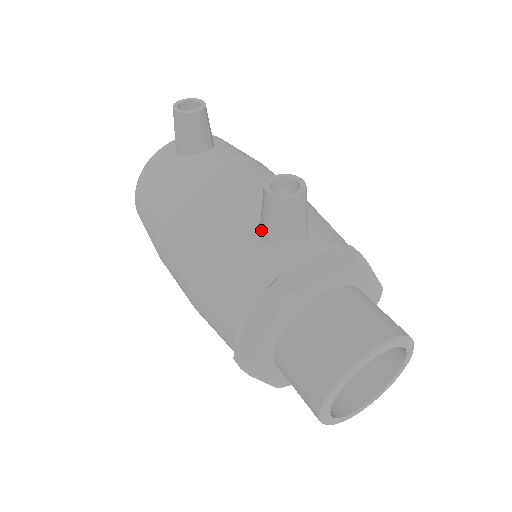
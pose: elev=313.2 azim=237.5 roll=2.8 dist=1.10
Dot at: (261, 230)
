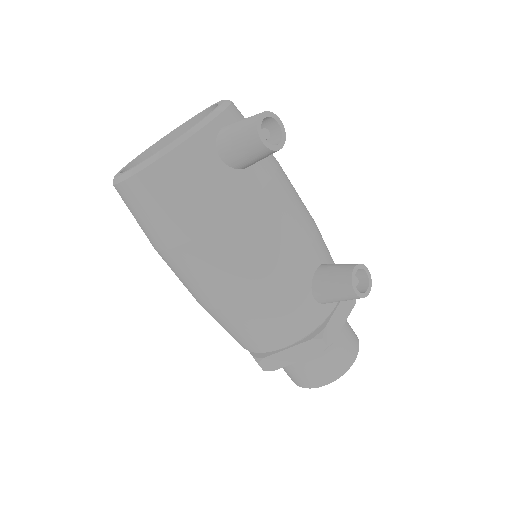
Dot at: (319, 293)
